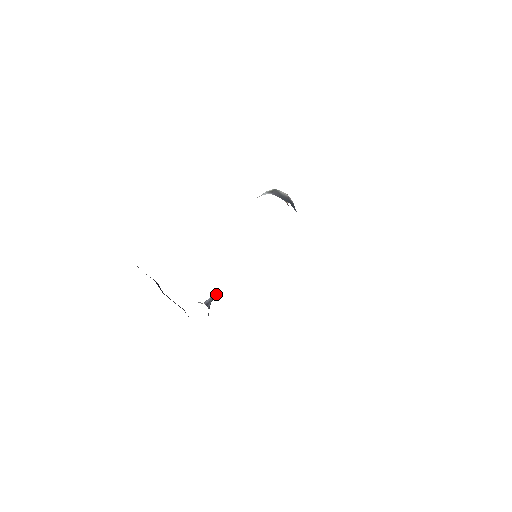
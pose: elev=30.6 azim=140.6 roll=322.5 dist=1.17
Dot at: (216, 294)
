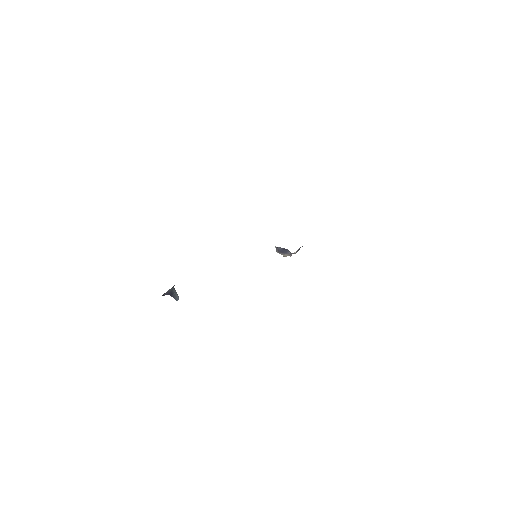
Dot at: (178, 298)
